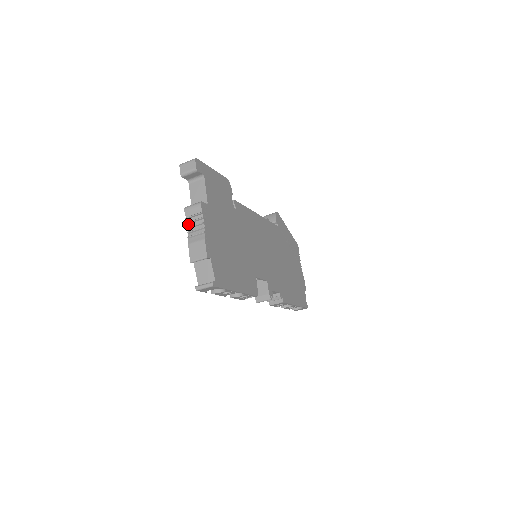
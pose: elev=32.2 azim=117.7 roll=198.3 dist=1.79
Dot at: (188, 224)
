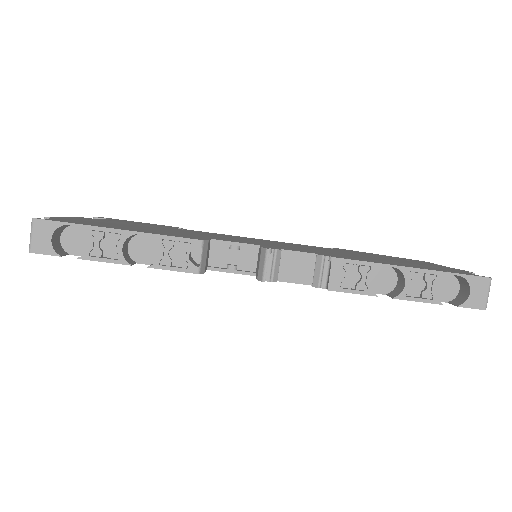
Dot at: occluded
